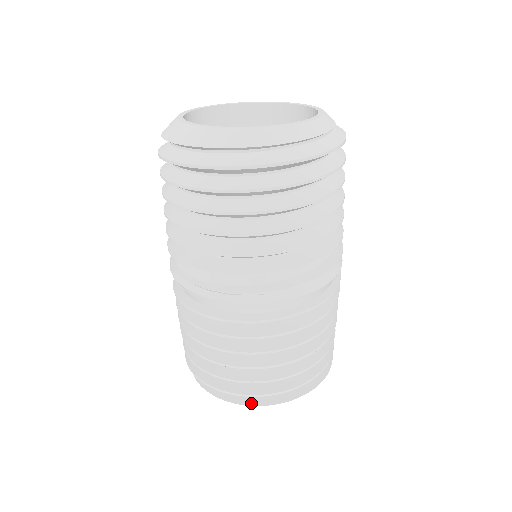
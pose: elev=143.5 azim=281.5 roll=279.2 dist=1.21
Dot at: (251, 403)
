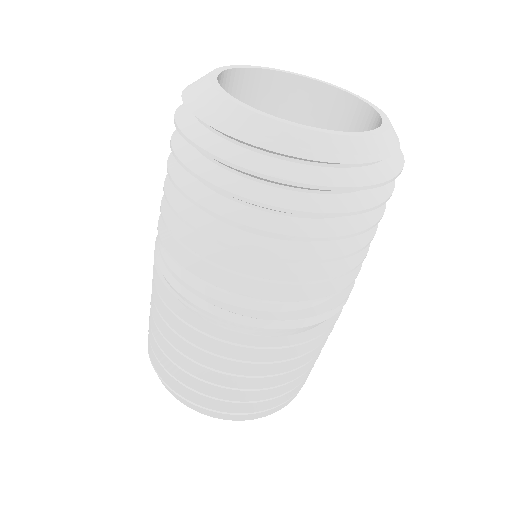
Dot at: (275, 409)
